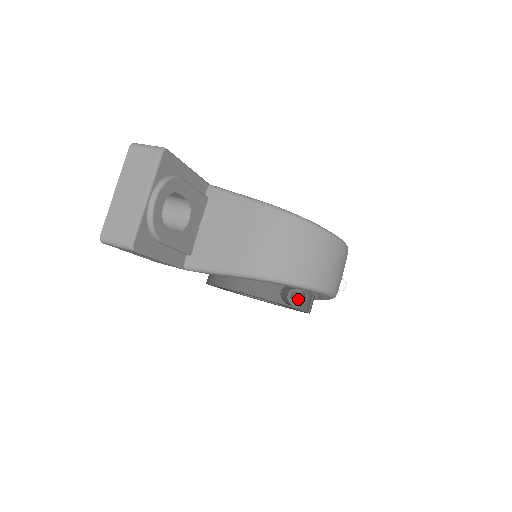
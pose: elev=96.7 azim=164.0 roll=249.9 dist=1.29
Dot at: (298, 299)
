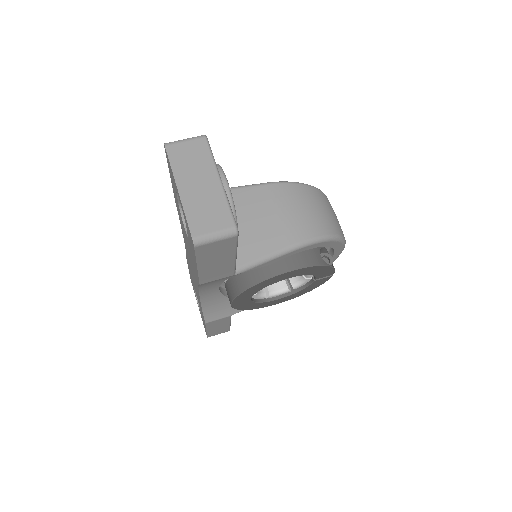
Dot at: (326, 262)
